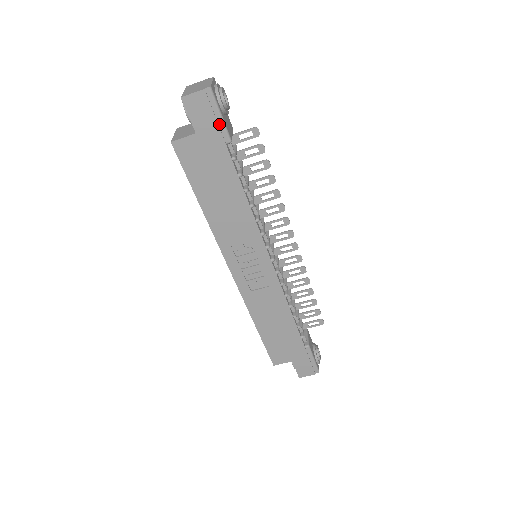
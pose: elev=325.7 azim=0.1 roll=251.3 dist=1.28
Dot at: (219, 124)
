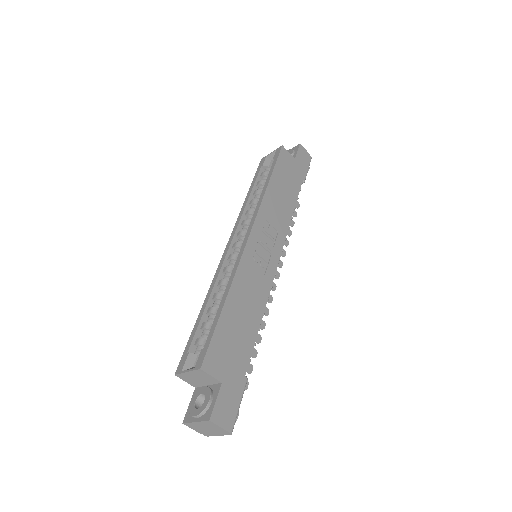
Dot at: (305, 170)
